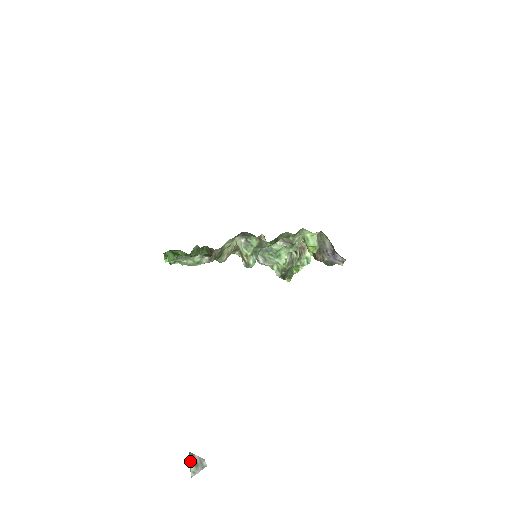
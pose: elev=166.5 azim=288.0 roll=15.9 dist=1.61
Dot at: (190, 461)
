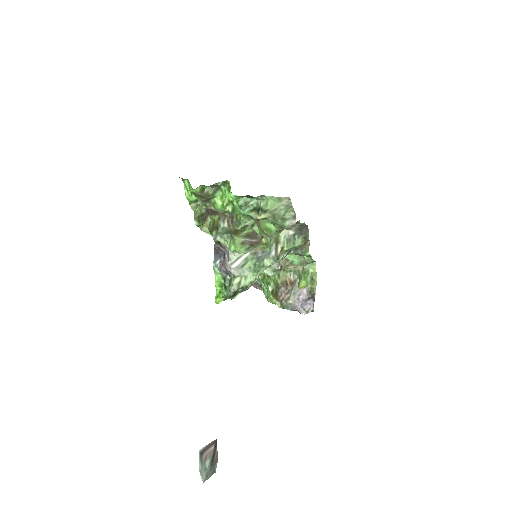
Dot at: (212, 454)
